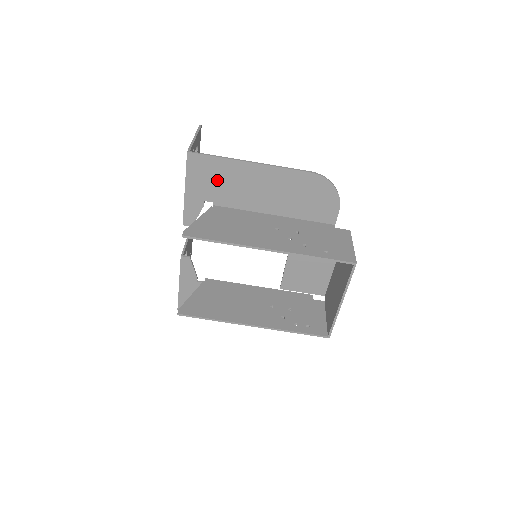
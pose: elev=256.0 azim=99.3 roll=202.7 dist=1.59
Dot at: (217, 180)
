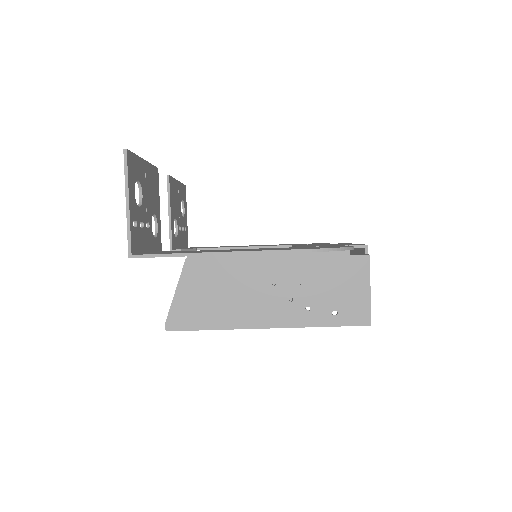
Dot at: occluded
